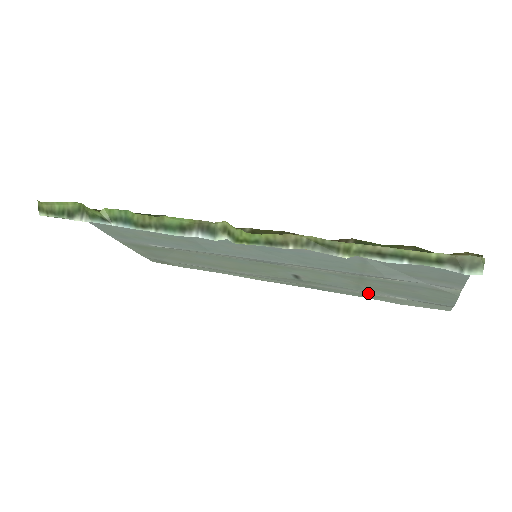
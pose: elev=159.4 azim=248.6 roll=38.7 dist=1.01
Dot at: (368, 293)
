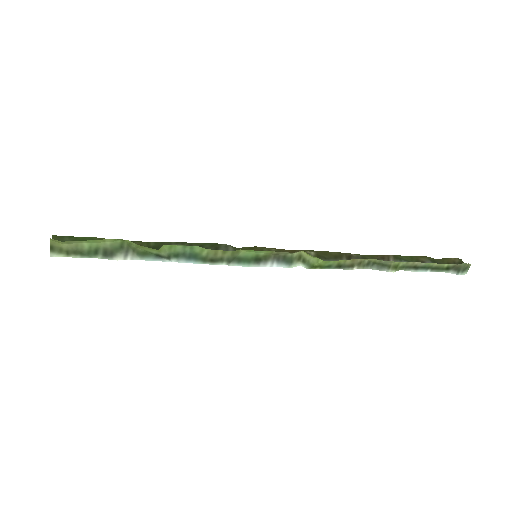
Dot at: occluded
